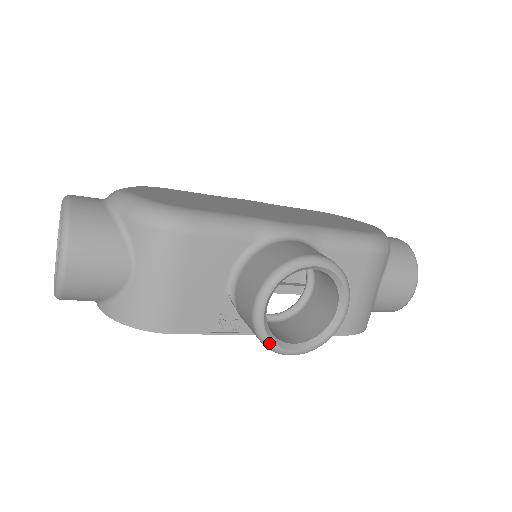
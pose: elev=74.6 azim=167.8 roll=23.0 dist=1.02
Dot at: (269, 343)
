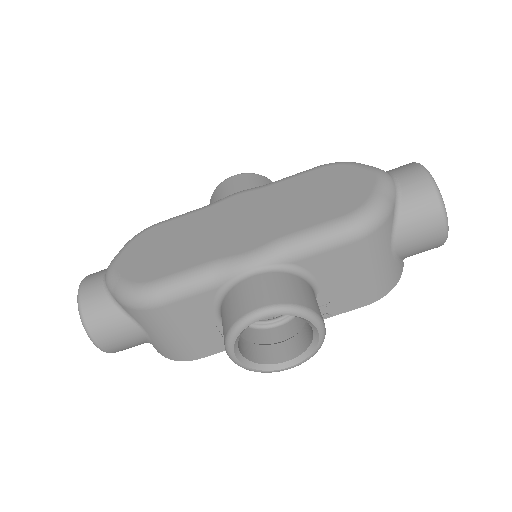
Dot at: occluded
